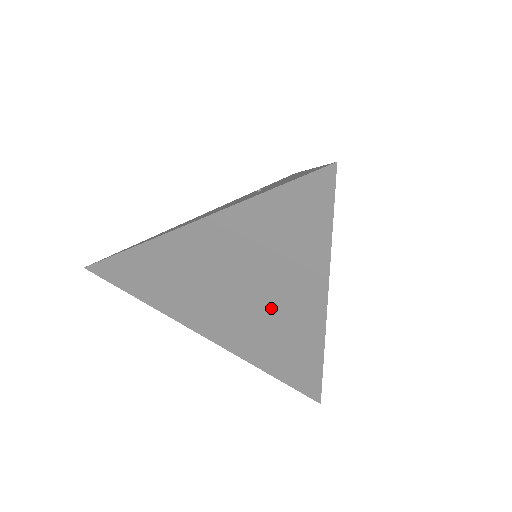
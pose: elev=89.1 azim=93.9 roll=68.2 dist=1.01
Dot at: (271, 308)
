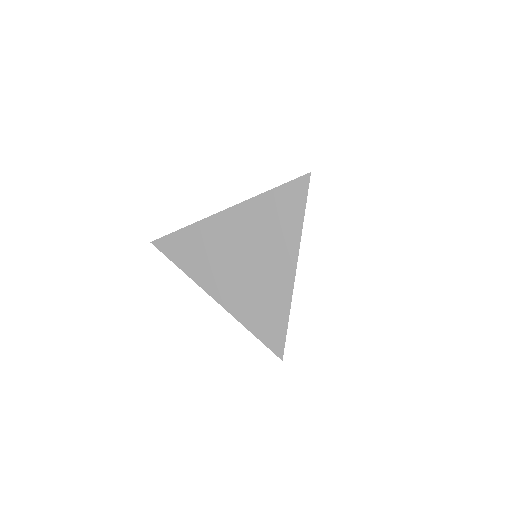
Dot at: (263, 269)
